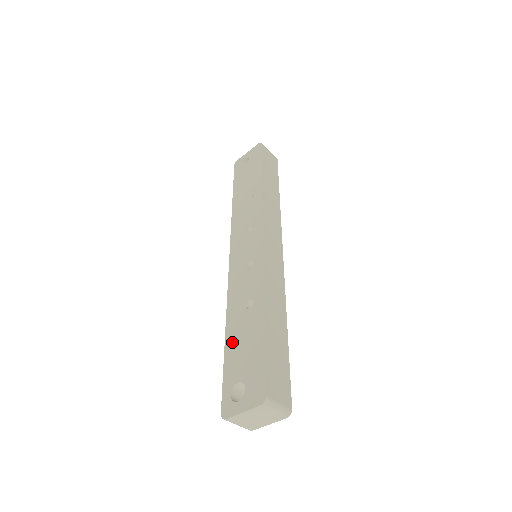
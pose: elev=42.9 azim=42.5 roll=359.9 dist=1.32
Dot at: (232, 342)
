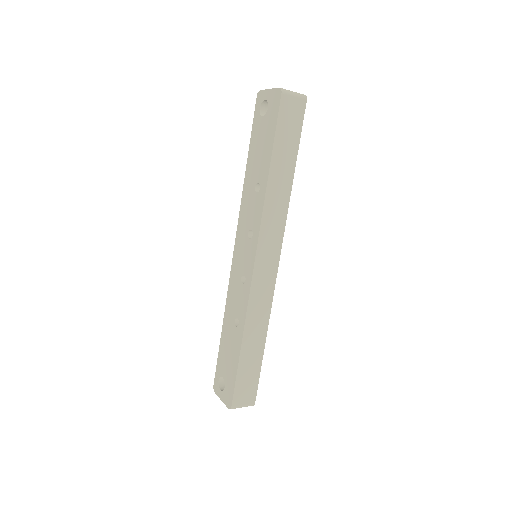
Dot at: (224, 341)
